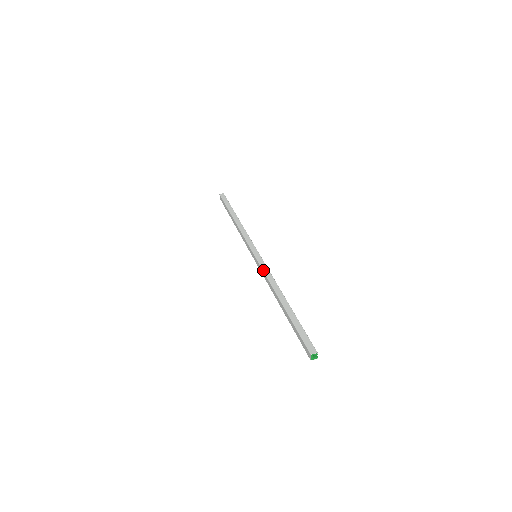
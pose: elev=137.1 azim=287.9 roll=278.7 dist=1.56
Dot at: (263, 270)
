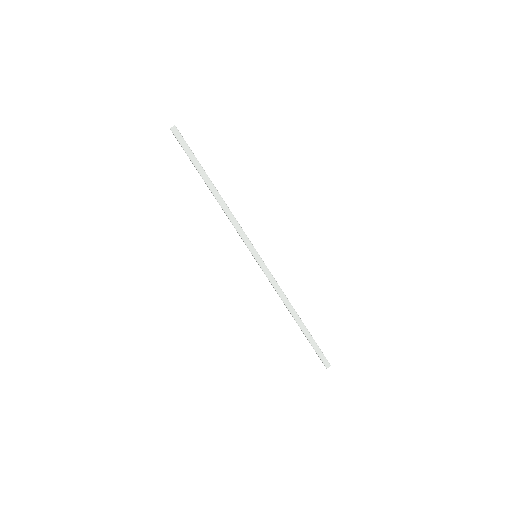
Dot at: (271, 282)
